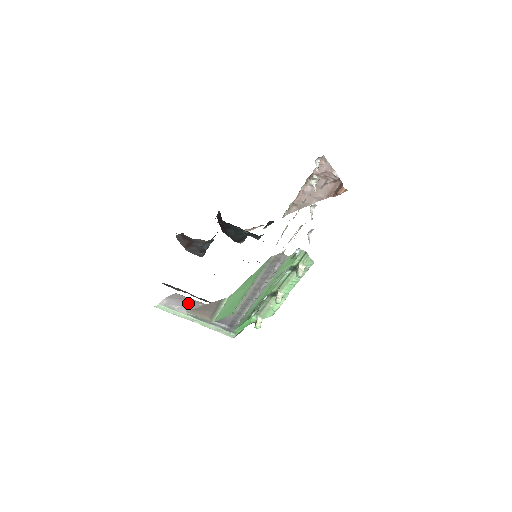
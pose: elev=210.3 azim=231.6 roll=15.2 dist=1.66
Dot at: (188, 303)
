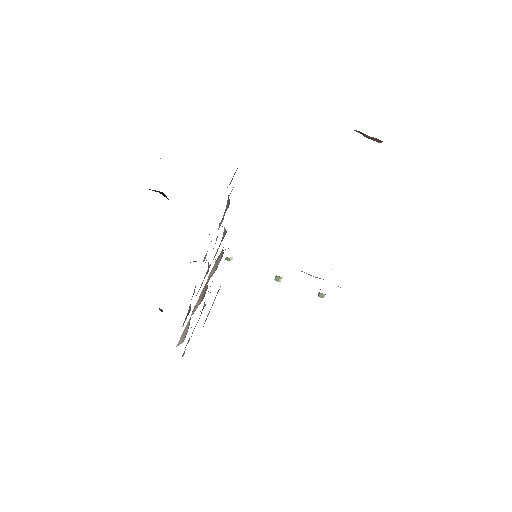
Dot at: occluded
